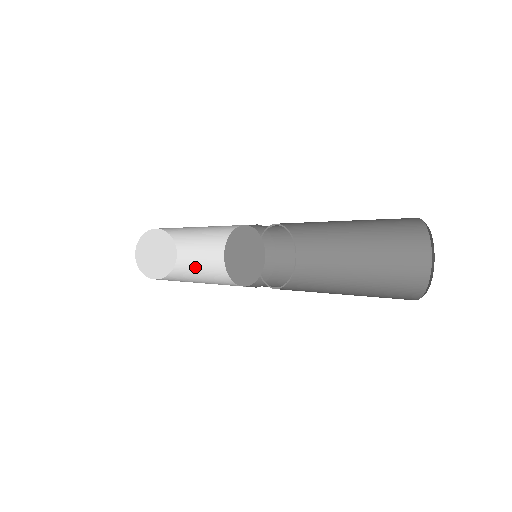
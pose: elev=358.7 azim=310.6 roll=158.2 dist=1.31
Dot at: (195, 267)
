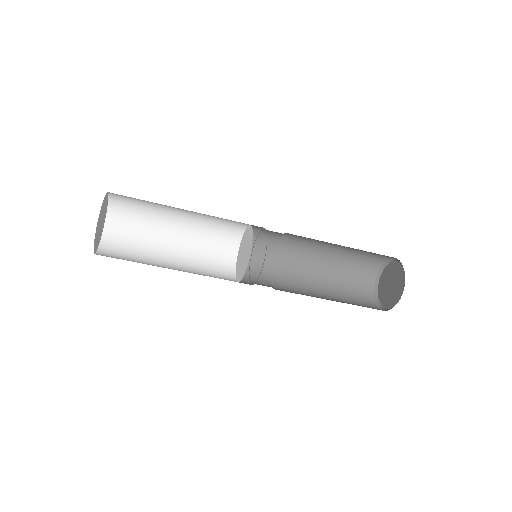
Dot at: (137, 260)
